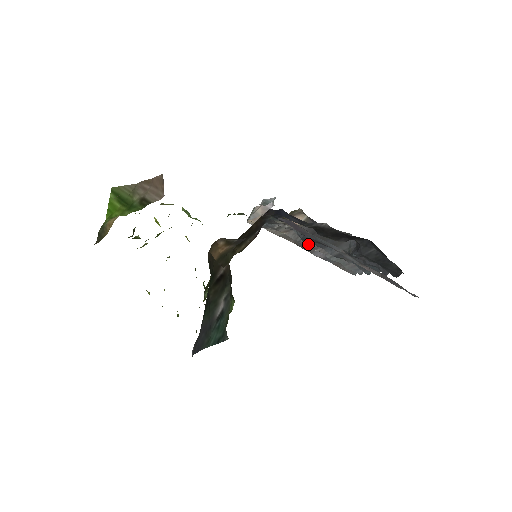
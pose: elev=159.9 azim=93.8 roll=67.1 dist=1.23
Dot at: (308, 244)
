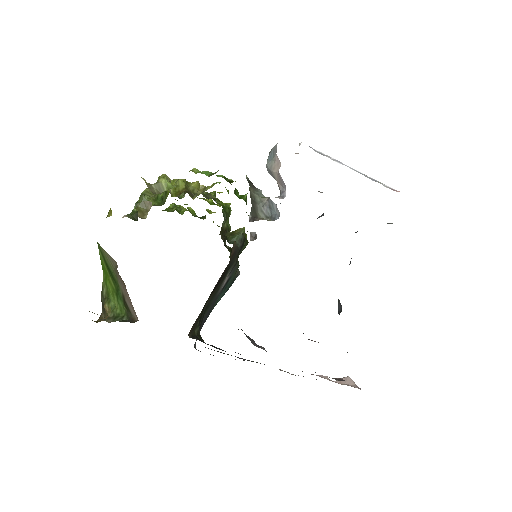
Dot at: occluded
